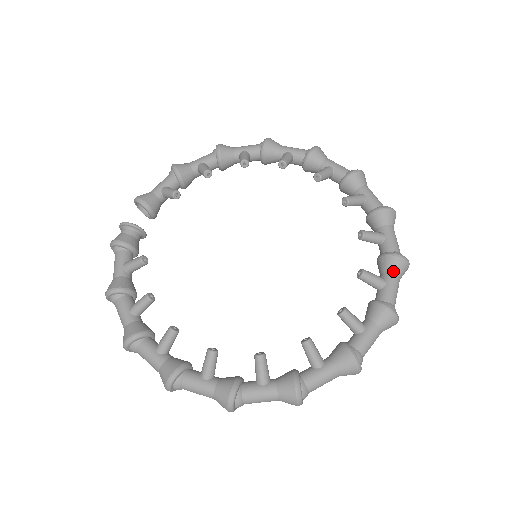
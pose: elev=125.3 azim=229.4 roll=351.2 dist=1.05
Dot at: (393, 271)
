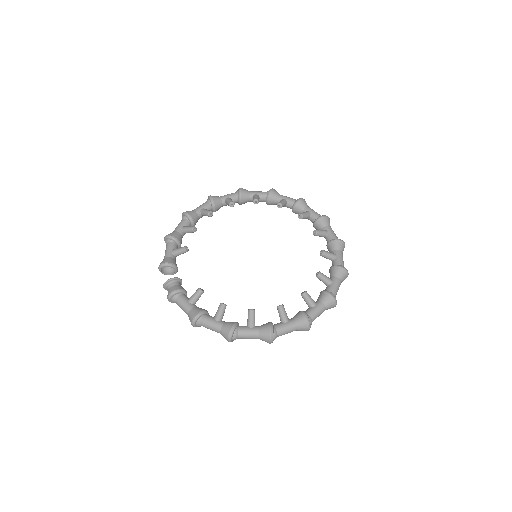
Dot at: (326, 225)
